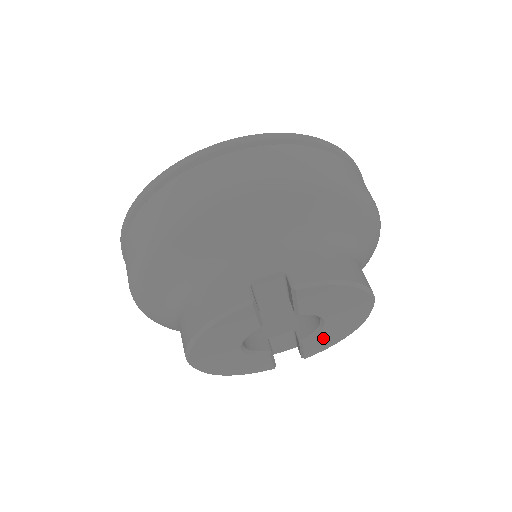
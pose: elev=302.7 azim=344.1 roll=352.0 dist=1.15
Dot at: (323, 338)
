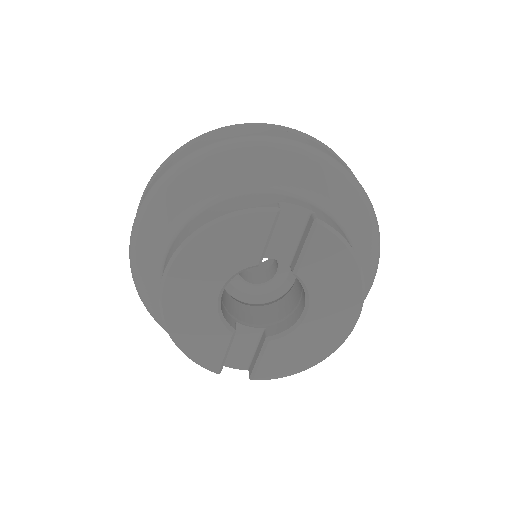
Dot at: (289, 348)
